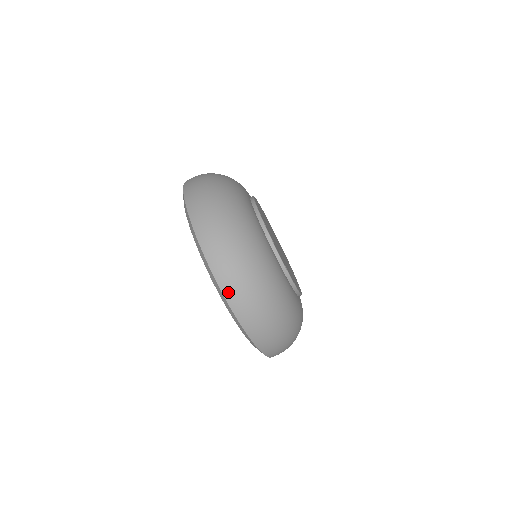
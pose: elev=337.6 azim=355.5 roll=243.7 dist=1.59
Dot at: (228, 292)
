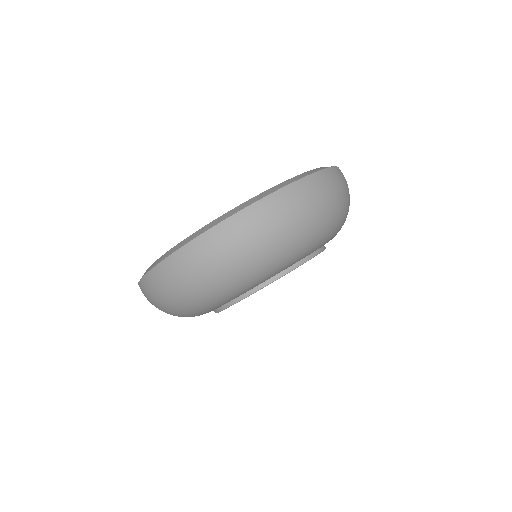
Dot at: (147, 281)
